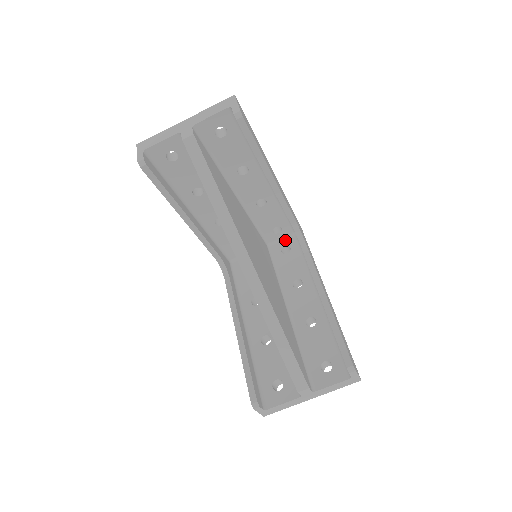
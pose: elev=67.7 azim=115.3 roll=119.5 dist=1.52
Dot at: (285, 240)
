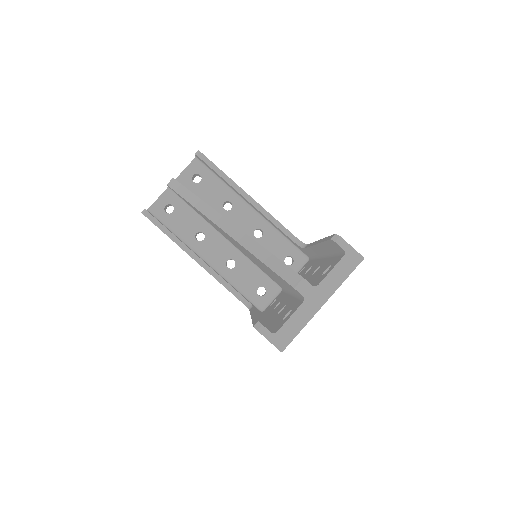
Dot at: (301, 268)
